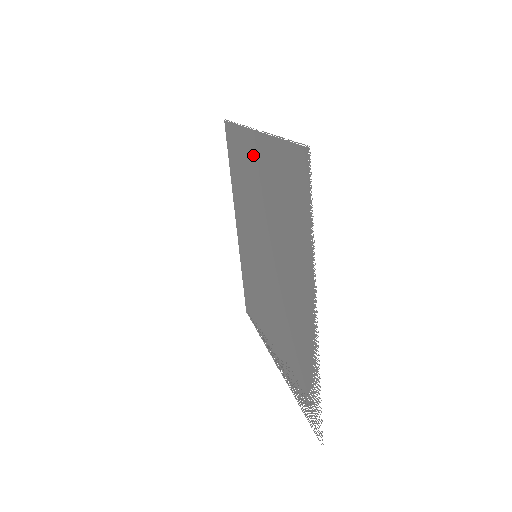
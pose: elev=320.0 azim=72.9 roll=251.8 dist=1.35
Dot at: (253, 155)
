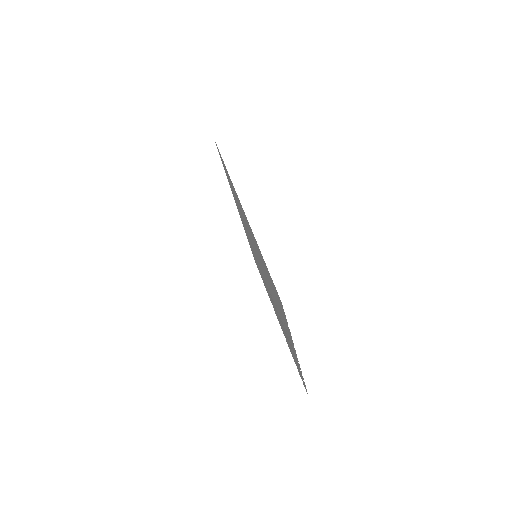
Dot at: (244, 215)
